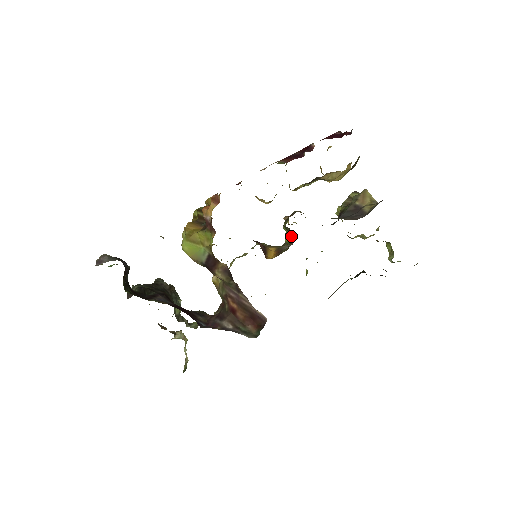
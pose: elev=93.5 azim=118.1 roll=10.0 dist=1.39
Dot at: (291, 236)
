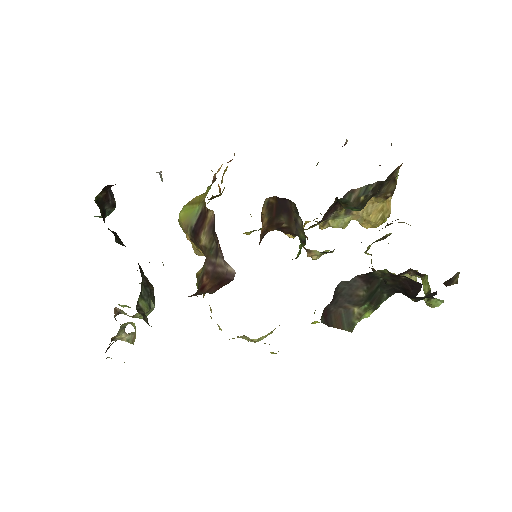
Dot at: (303, 245)
